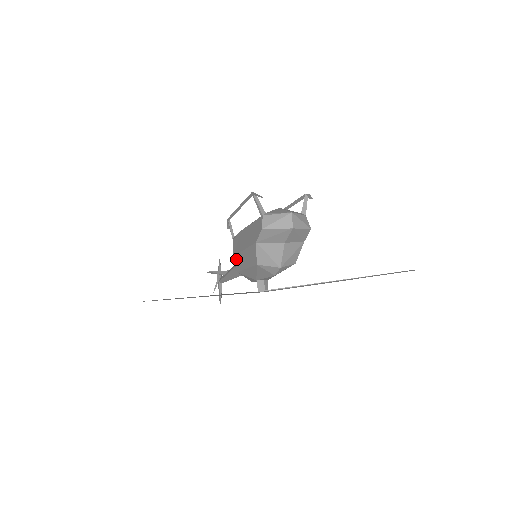
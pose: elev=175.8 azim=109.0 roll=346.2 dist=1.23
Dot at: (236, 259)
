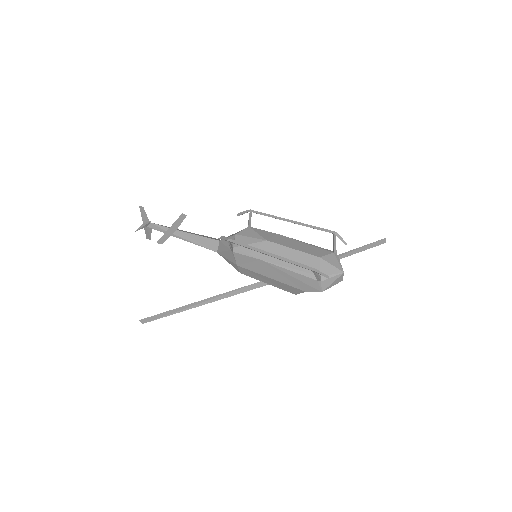
Dot at: (245, 270)
